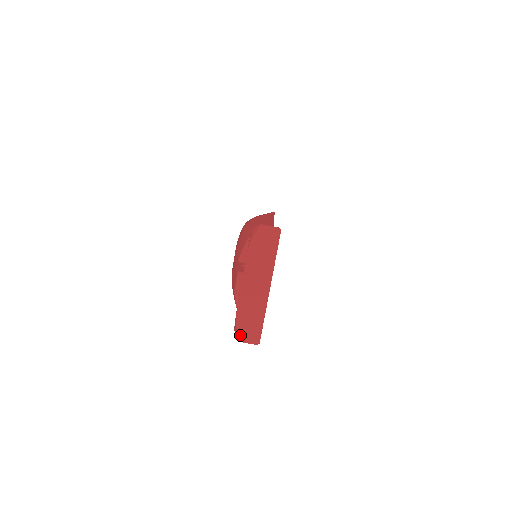
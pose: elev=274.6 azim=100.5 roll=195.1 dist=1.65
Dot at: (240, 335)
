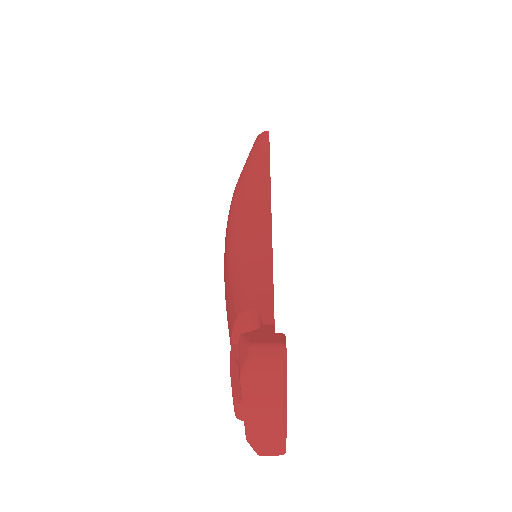
Dot at: (258, 452)
